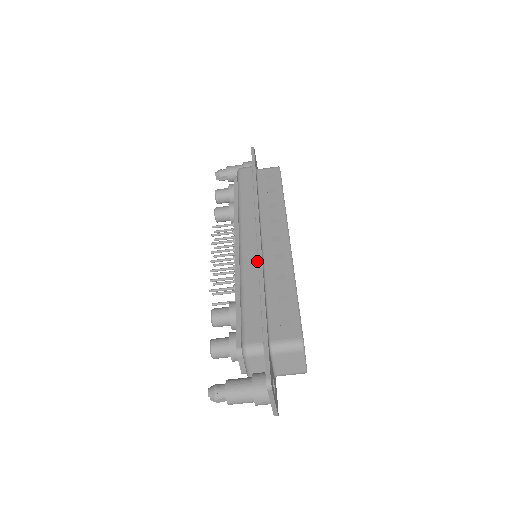
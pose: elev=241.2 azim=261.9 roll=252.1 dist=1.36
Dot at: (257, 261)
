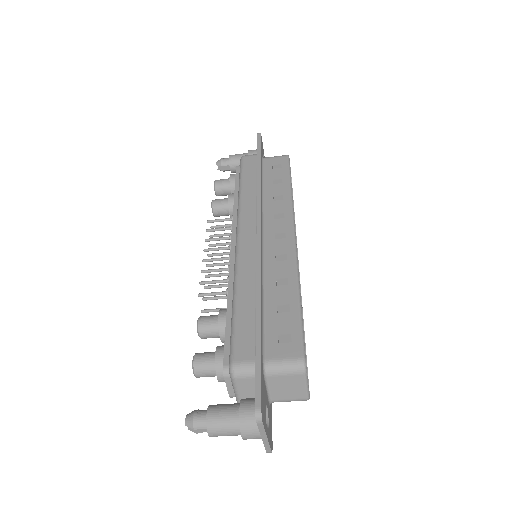
Dot at: (255, 261)
